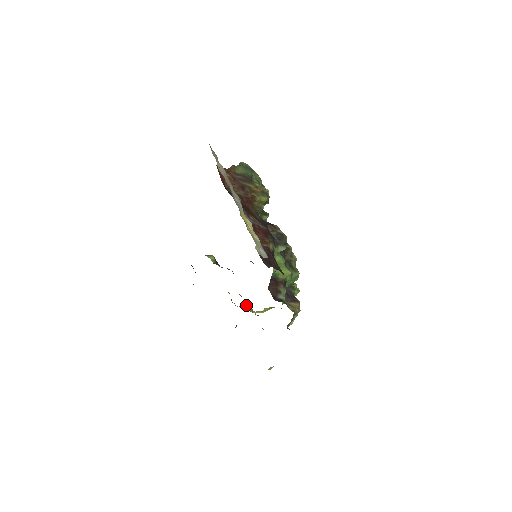
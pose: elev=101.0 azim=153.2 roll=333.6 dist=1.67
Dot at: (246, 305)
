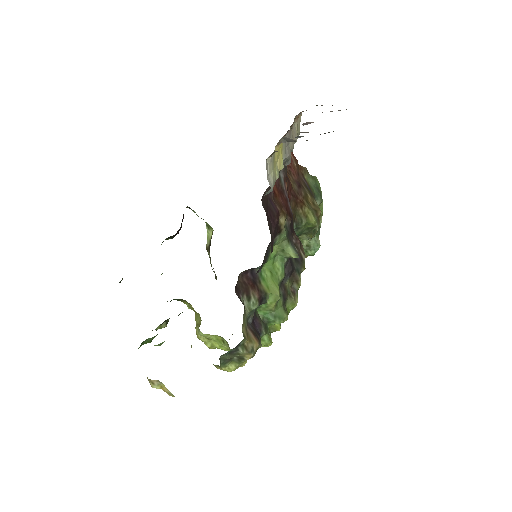
Dot at: (198, 314)
